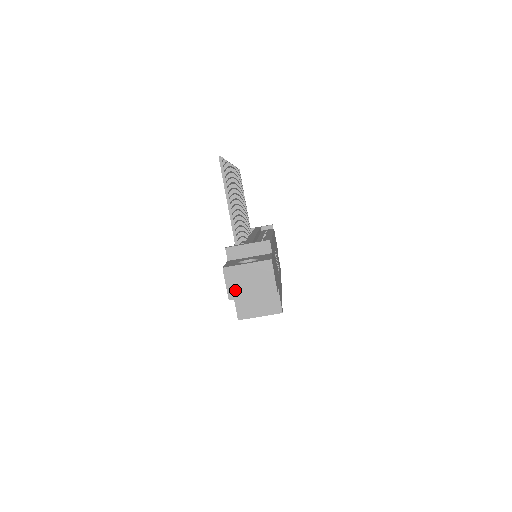
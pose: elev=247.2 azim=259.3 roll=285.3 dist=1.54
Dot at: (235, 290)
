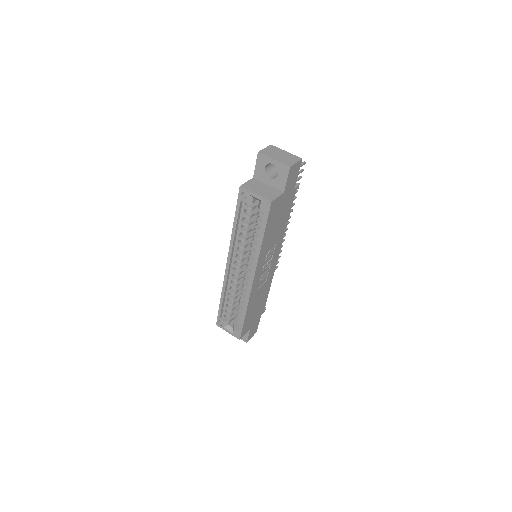
Dot at: (267, 152)
